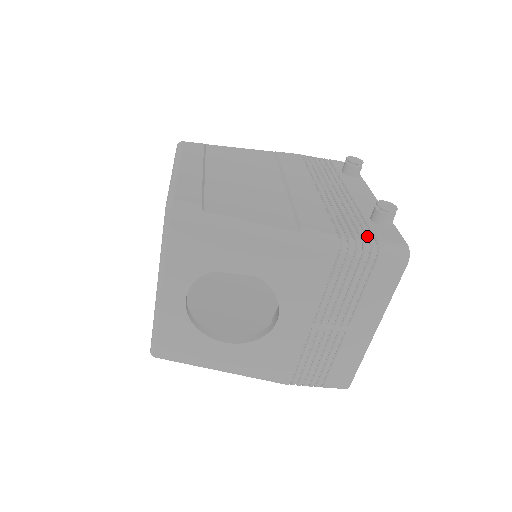
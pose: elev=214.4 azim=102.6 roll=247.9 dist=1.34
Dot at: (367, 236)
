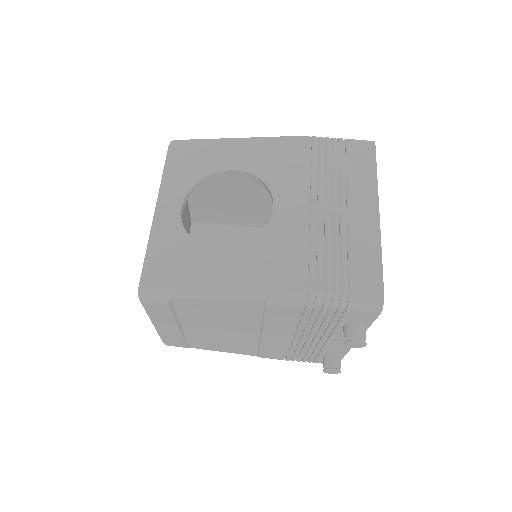
Dot at: occluded
